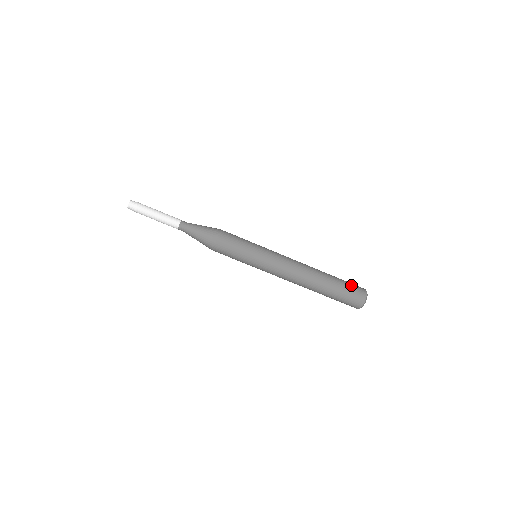
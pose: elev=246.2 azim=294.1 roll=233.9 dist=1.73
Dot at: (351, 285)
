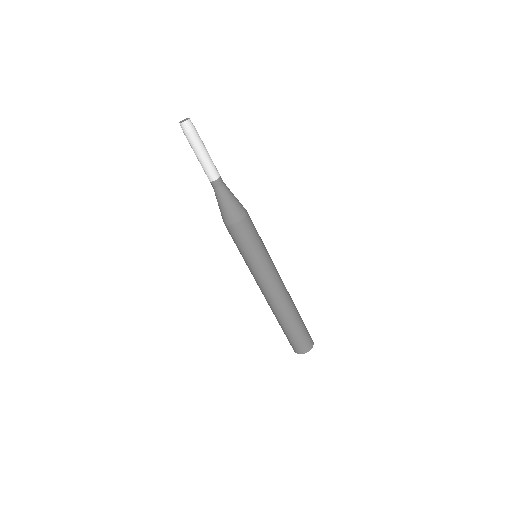
Dot at: (307, 332)
